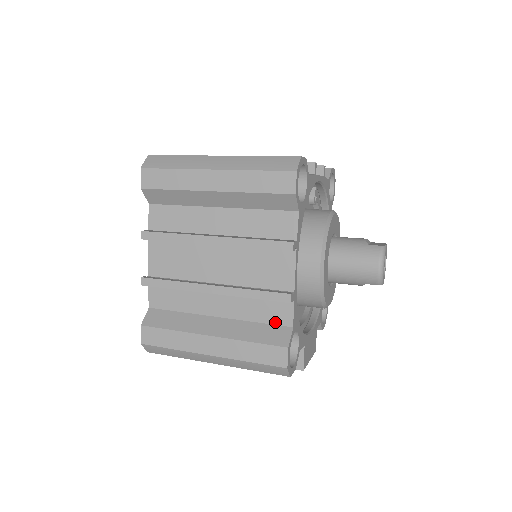
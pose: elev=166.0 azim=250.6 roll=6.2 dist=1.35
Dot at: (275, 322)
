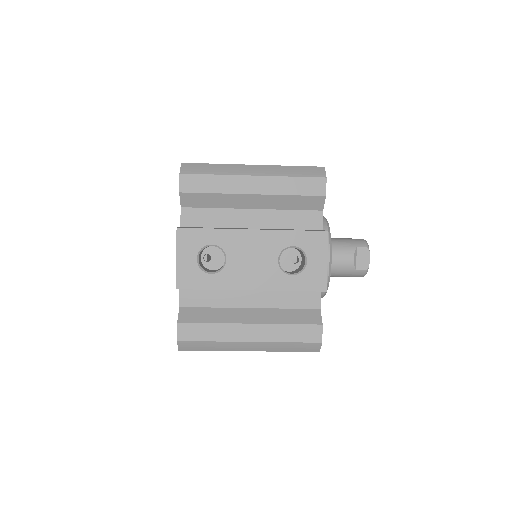
Dot at: occluded
